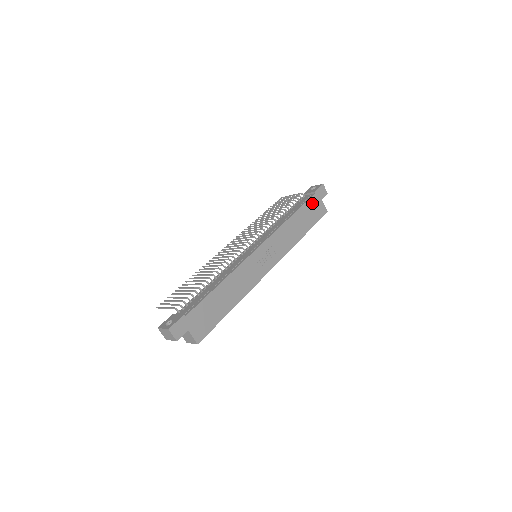
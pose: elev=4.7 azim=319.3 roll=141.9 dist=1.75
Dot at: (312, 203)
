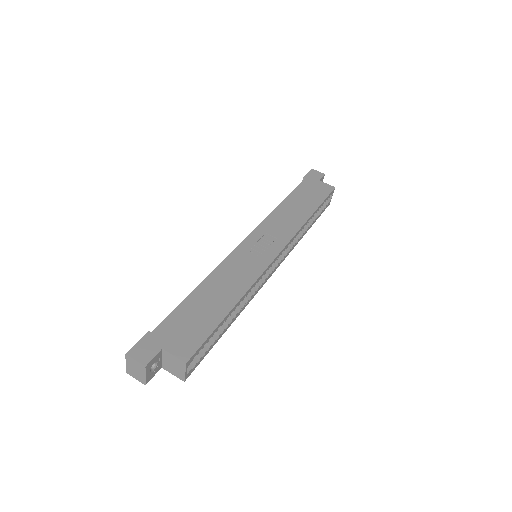
Dot at: (306, 186)
